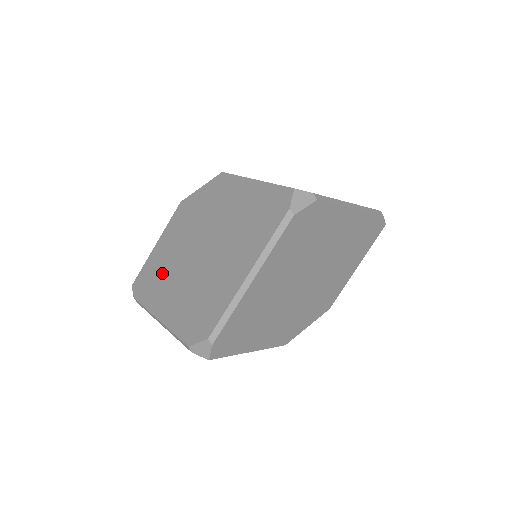
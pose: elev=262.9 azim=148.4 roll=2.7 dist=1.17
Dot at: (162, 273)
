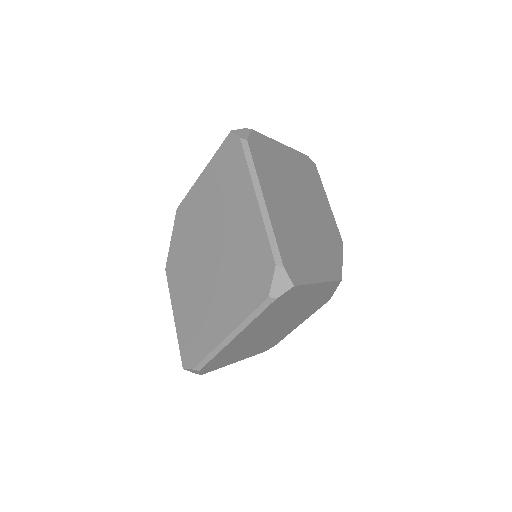
Dot at: (198, 315)
